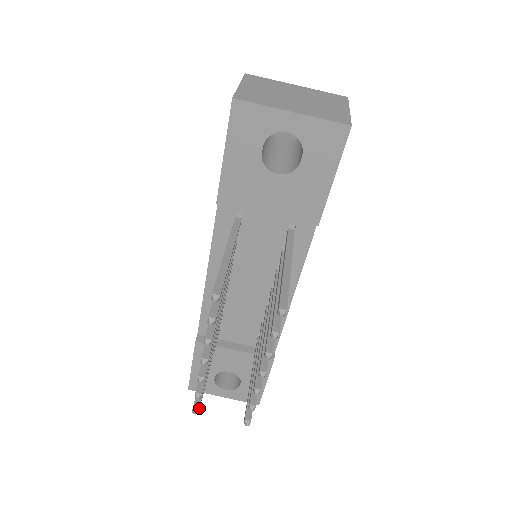
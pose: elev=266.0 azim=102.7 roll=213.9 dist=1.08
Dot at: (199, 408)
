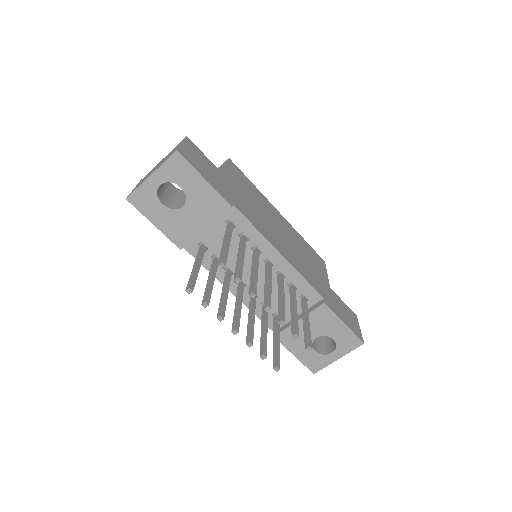
Dot at: (277, 366)
